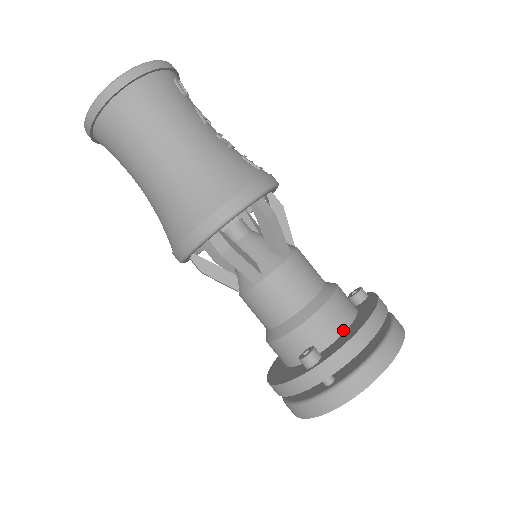
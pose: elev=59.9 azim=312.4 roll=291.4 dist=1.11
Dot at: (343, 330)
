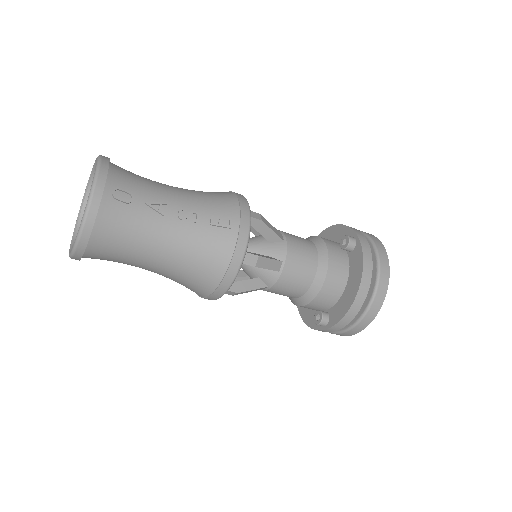
Dot at: (340, 294)
